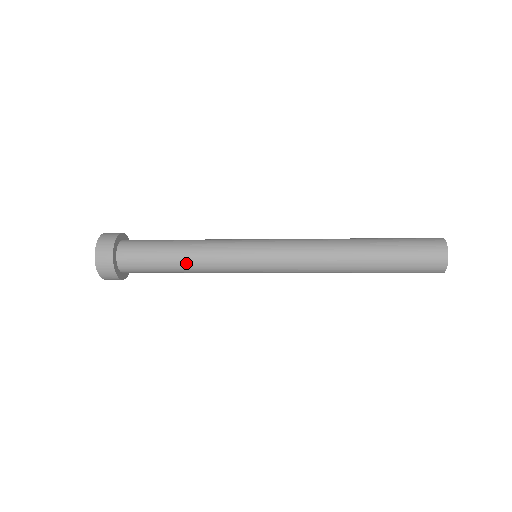
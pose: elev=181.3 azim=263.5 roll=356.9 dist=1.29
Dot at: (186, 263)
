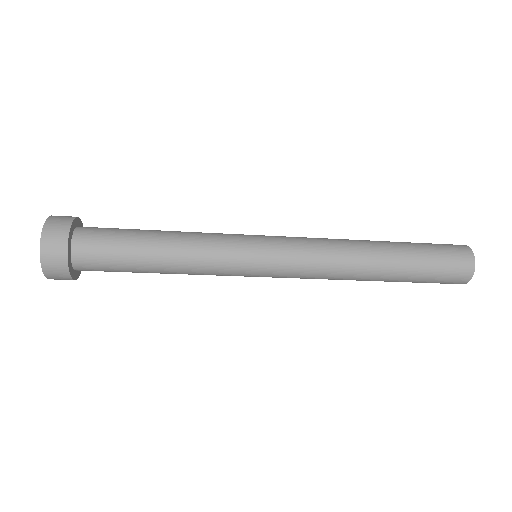
Dot at: (169, 258)
